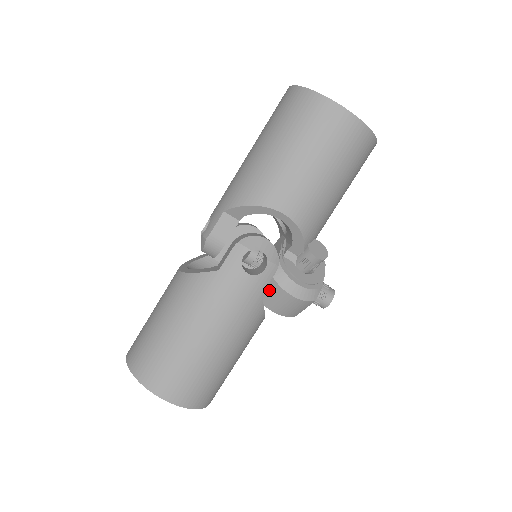
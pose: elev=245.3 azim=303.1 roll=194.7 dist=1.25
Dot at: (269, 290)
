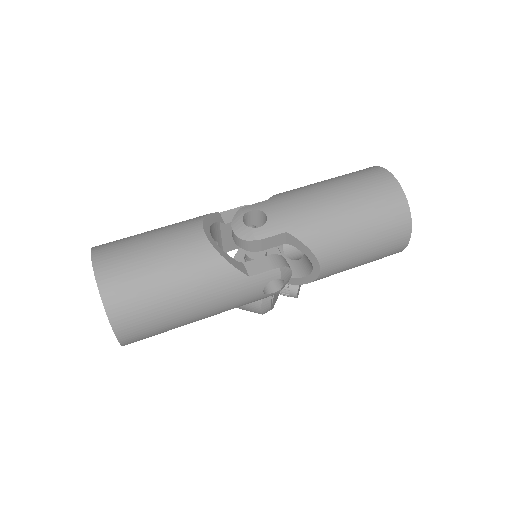
Dot at: occluded
